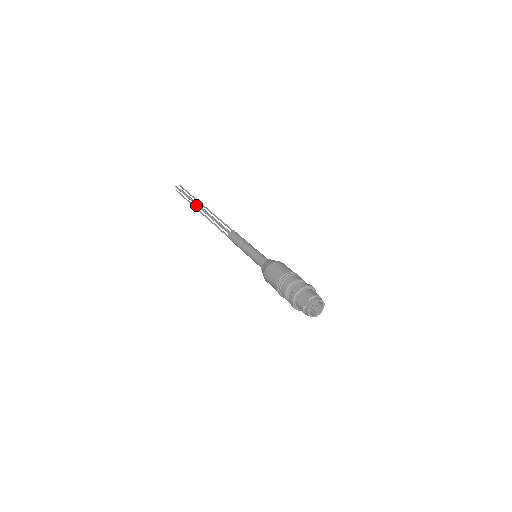
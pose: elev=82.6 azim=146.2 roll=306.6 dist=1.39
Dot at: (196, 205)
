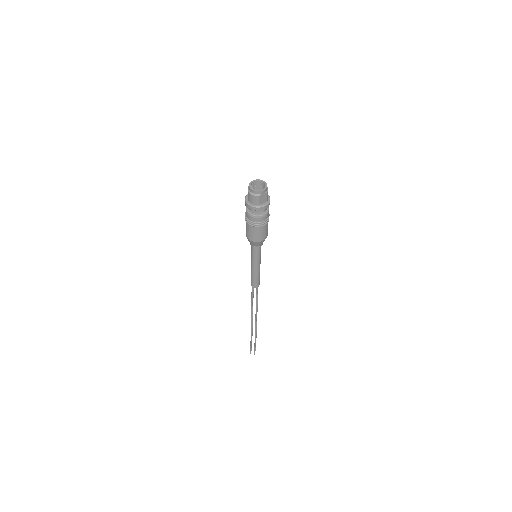
Dot at: occluded
